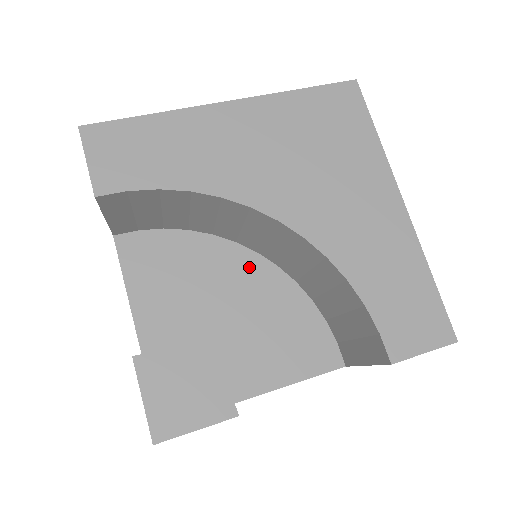
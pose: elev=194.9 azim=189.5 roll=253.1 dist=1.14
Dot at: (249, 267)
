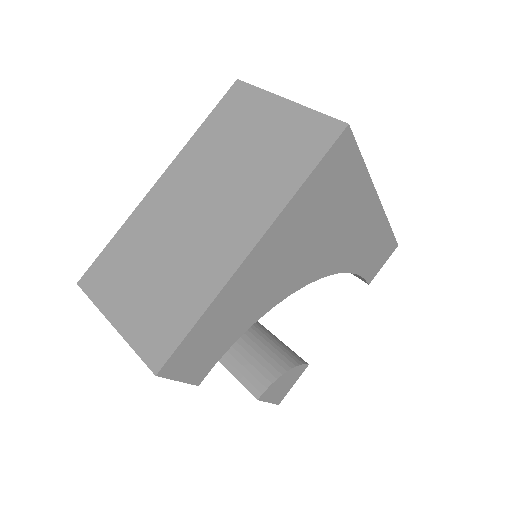
Dot at: occluded
